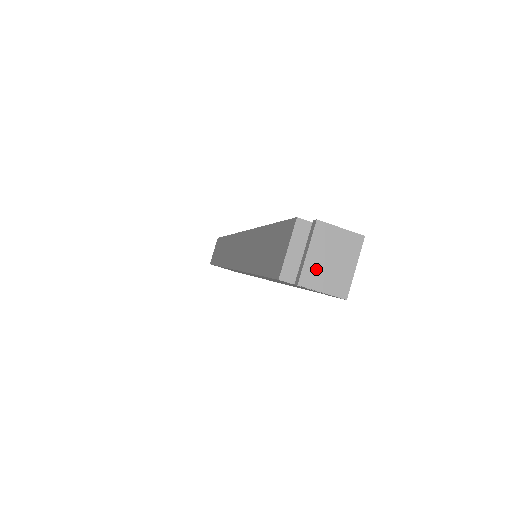
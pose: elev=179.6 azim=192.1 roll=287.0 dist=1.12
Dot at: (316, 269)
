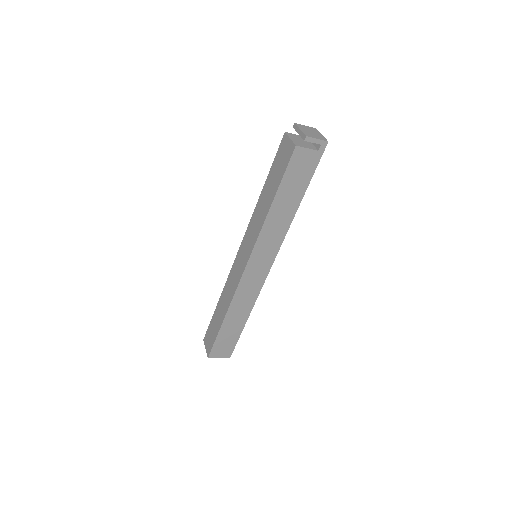
Dot at: (308, 133)
